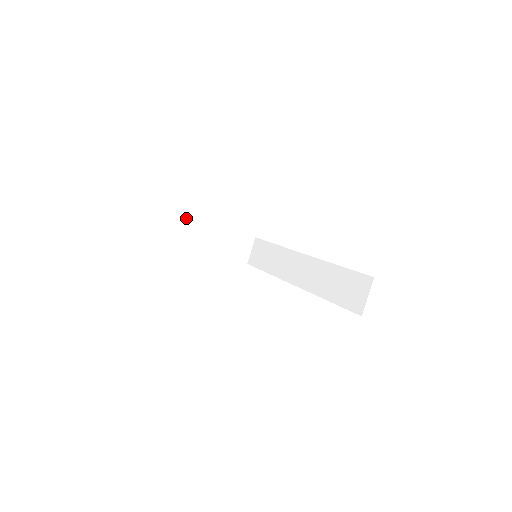
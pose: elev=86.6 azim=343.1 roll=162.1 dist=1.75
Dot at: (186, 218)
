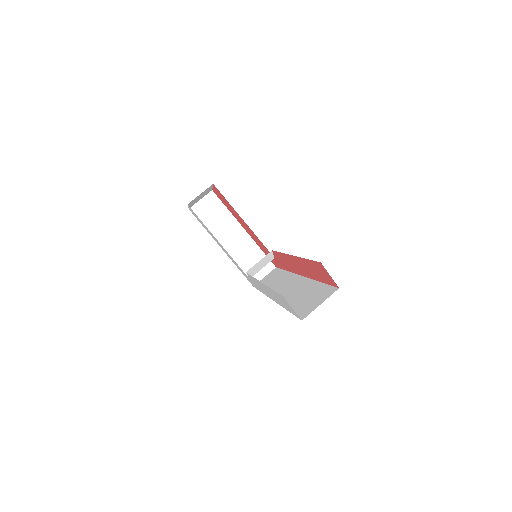
Dot at: (225, 207)
